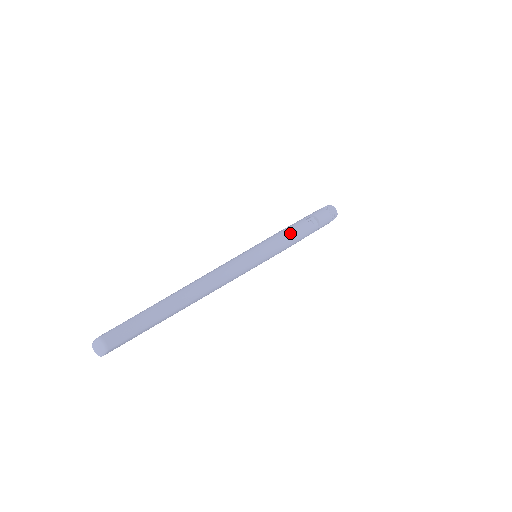
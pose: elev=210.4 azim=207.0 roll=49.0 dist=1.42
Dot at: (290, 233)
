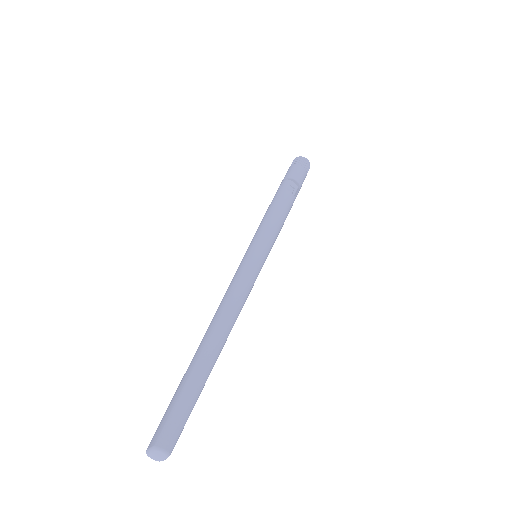
Dot at: (280, 214)
